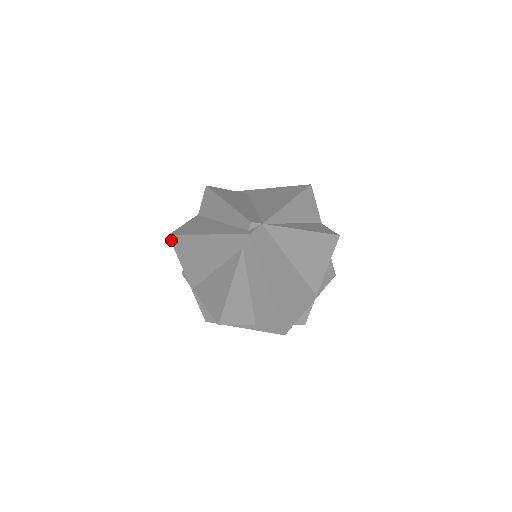
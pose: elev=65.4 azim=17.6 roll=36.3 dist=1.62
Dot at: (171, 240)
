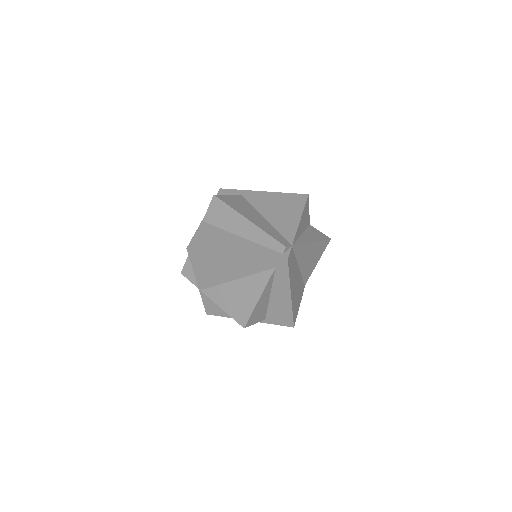
Dot at: (189, 253)
